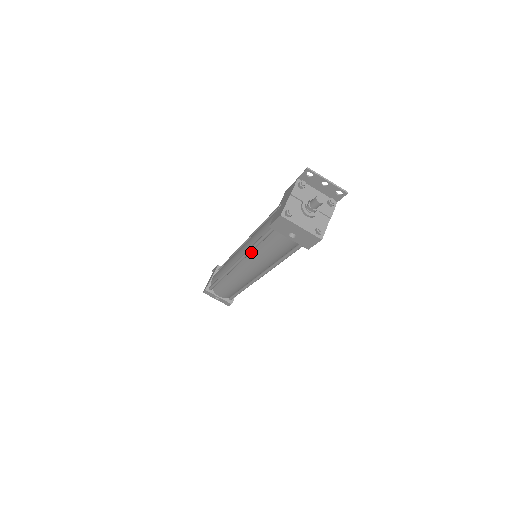
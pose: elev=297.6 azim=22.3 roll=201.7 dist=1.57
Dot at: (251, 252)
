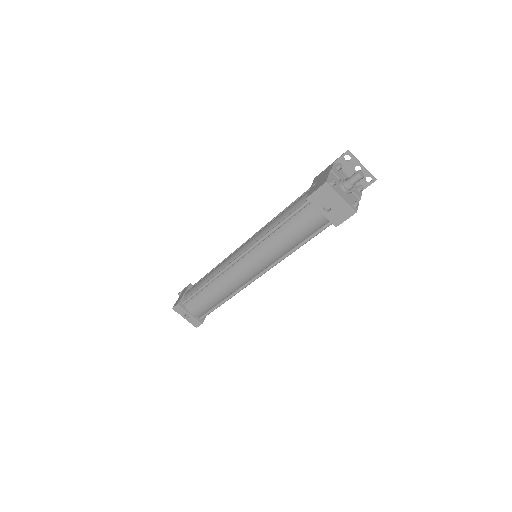
Dot at: (263, 240)
